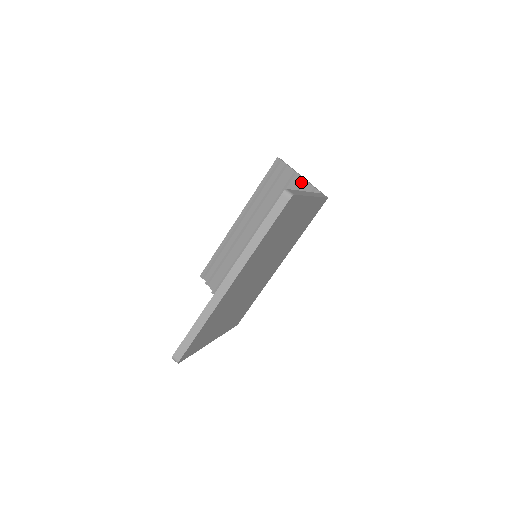
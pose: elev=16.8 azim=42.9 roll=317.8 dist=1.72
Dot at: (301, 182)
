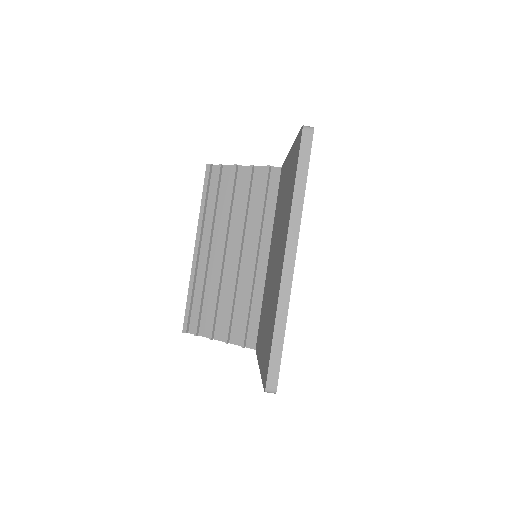
Dot at: (251, 169)
